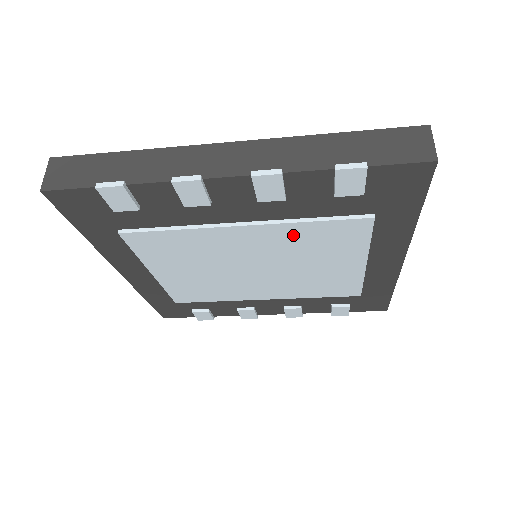
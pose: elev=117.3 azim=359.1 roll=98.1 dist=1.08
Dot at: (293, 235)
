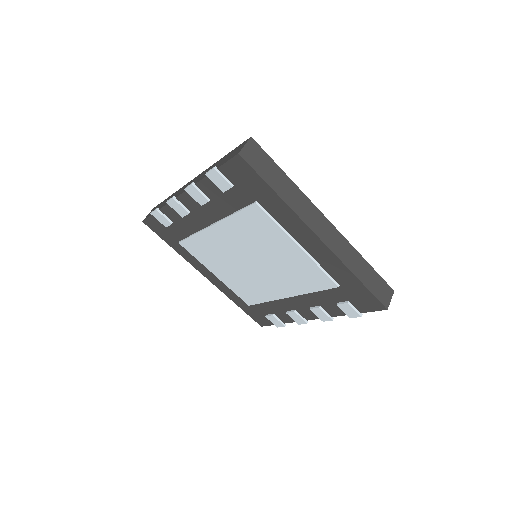
Dot at: (238, 228)
